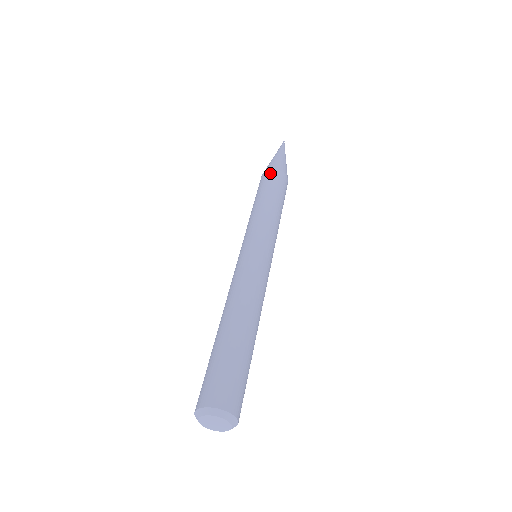
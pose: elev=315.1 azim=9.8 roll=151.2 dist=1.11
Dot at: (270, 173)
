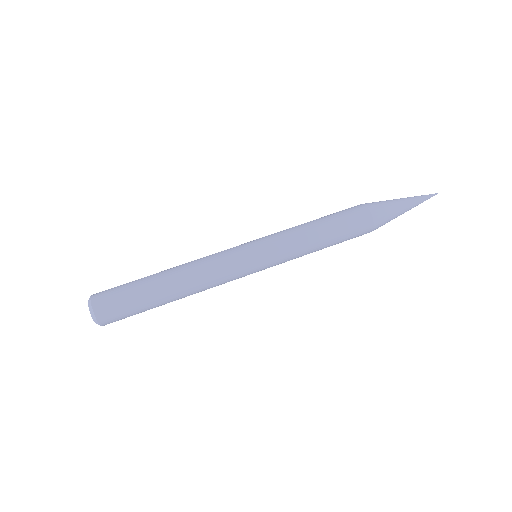
Dot at: (361, 211)
